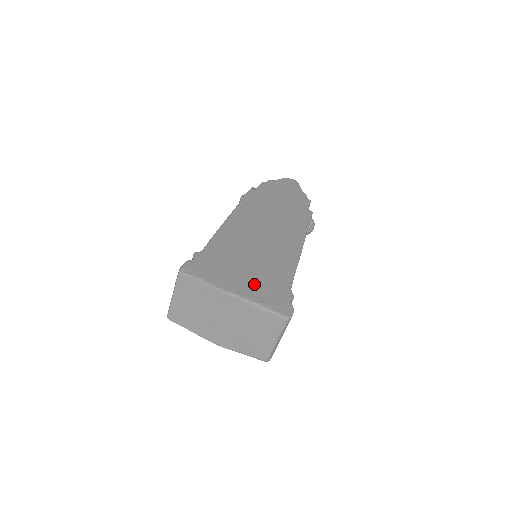
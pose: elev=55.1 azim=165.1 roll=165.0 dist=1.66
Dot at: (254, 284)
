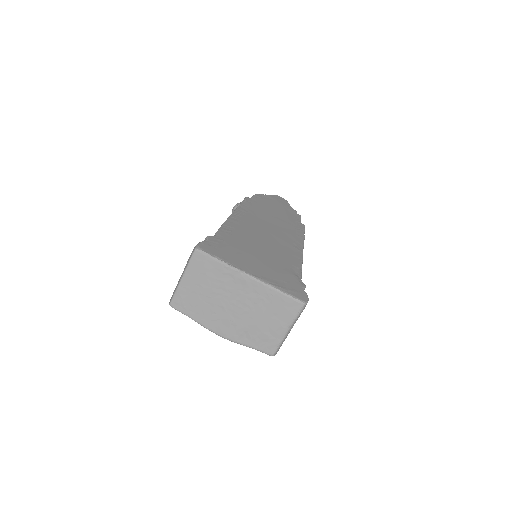
Dot at: (268, 270)
